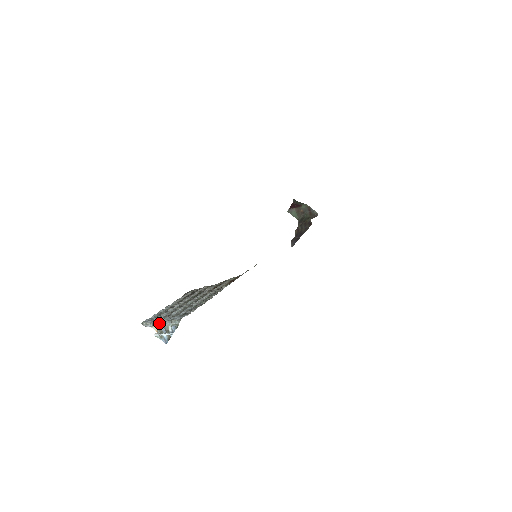
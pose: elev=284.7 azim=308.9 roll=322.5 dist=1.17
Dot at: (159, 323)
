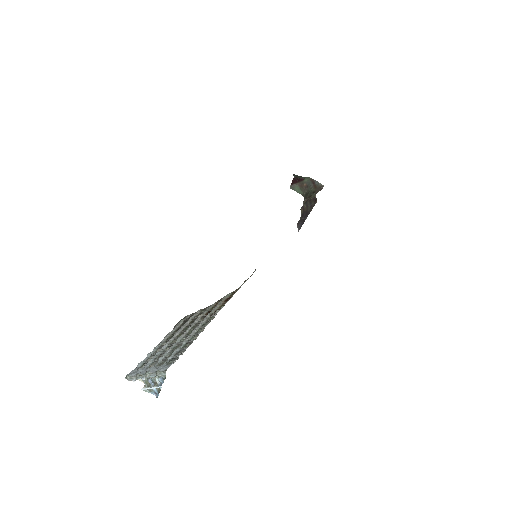
Dot at: (144, 376)
